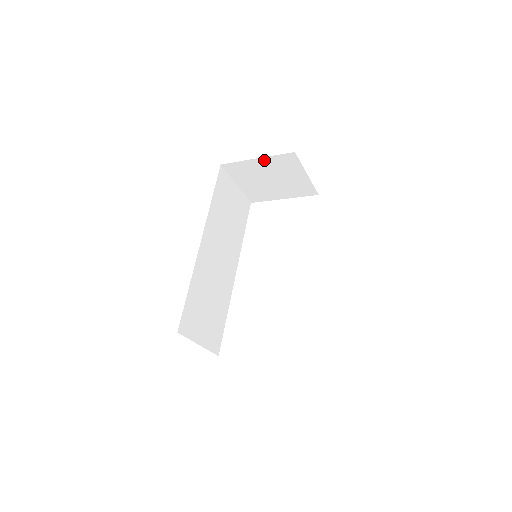
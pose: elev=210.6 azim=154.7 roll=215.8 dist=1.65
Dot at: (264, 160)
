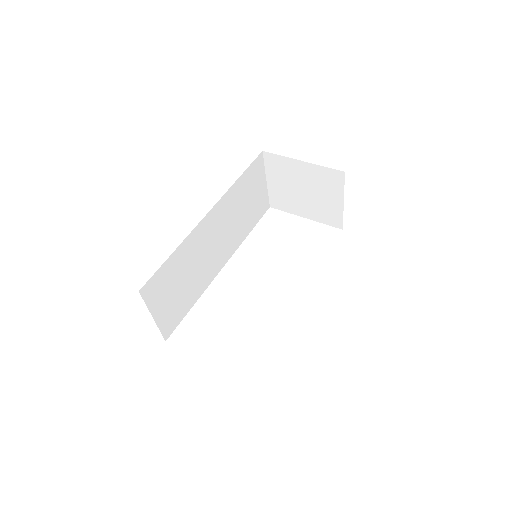
Dot at: (309, 166)
